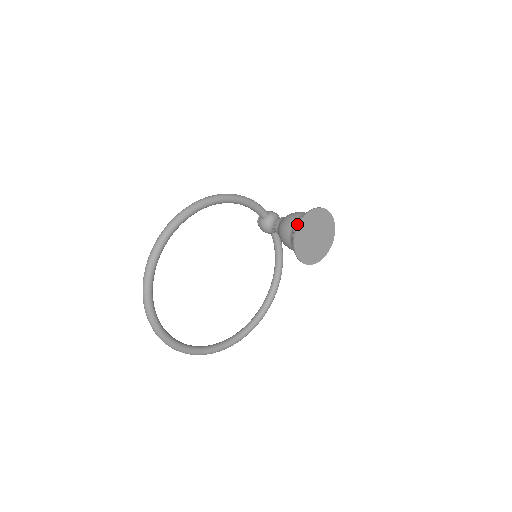
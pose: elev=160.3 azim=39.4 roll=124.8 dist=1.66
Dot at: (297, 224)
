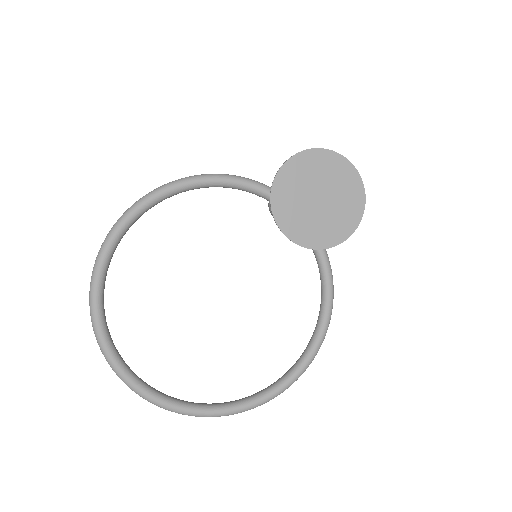
Dot at: occluded
